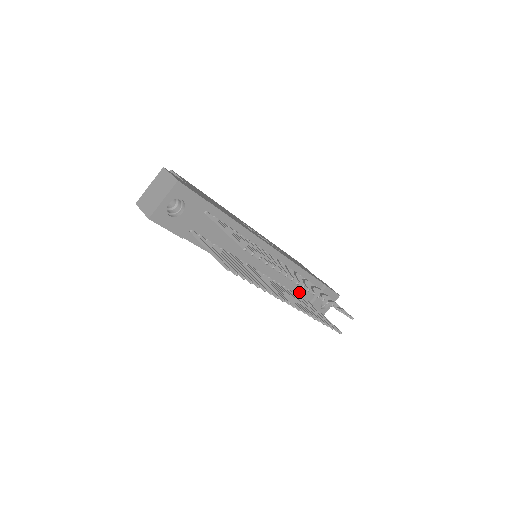
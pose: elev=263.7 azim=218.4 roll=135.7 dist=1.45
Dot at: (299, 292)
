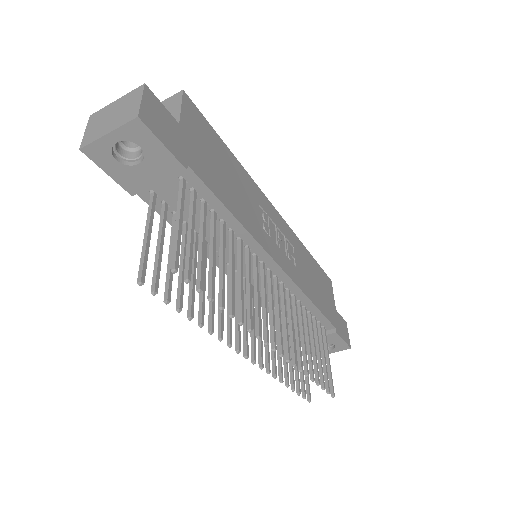
Dot at: occluded
